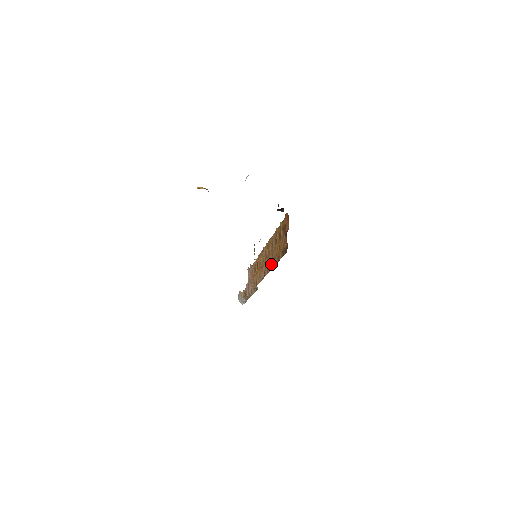
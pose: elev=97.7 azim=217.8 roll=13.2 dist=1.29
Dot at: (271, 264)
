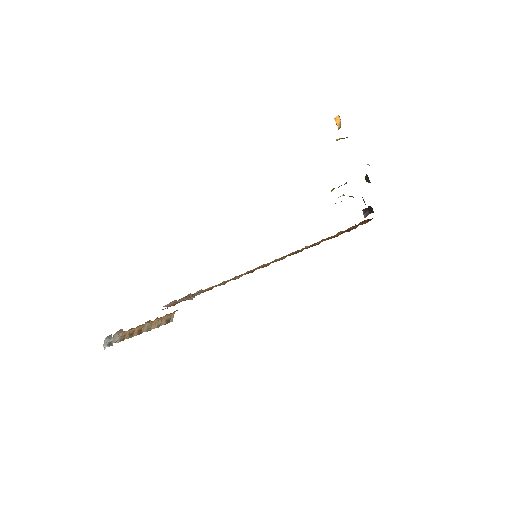
Dot at: (282, 258)
